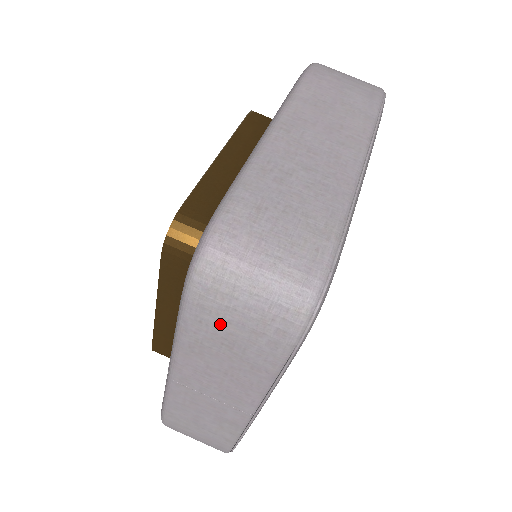
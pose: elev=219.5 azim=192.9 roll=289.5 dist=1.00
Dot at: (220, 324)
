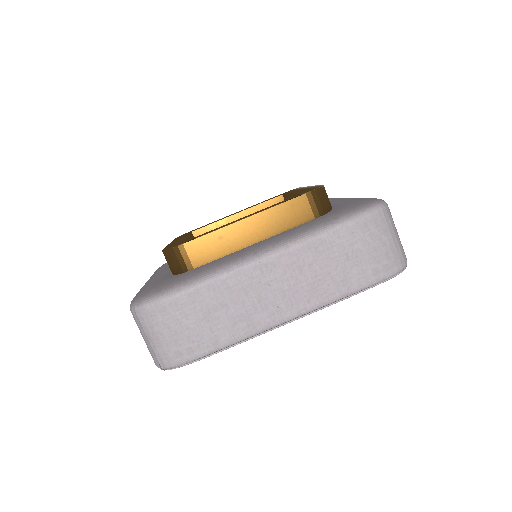
Dot at: (363, 242)
